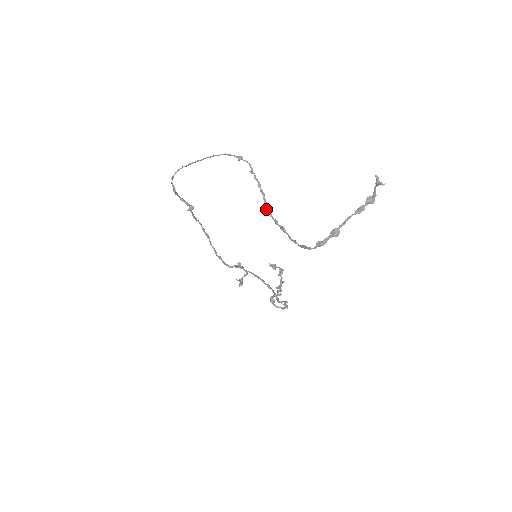
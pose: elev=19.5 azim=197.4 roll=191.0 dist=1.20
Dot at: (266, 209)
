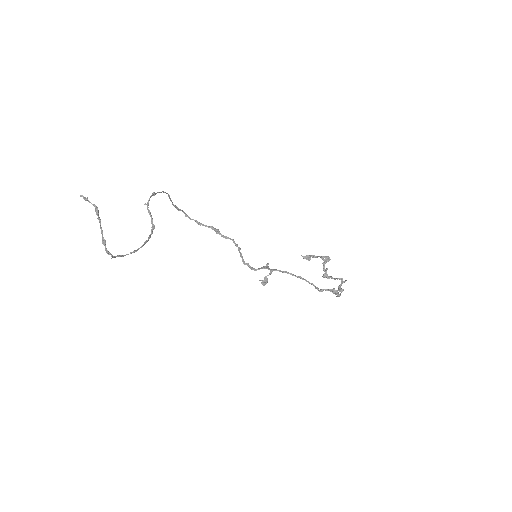
Dot at: (151, 229)
